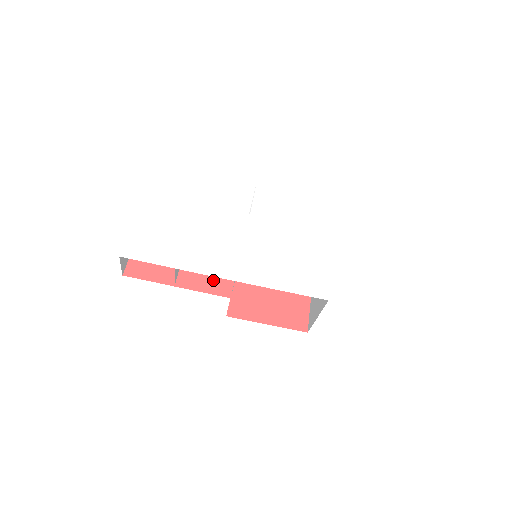
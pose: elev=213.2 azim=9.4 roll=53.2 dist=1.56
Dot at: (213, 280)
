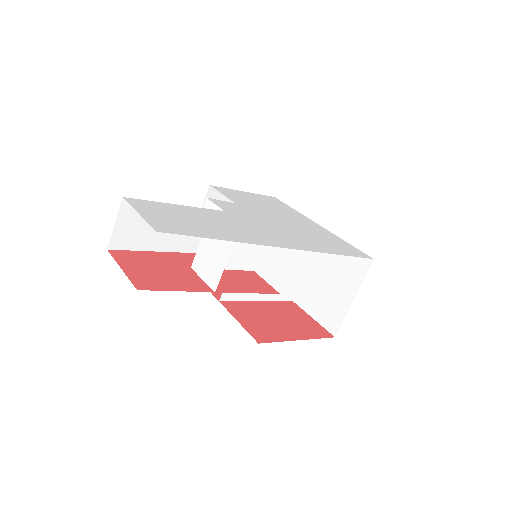
Dot at: (244, 281)
